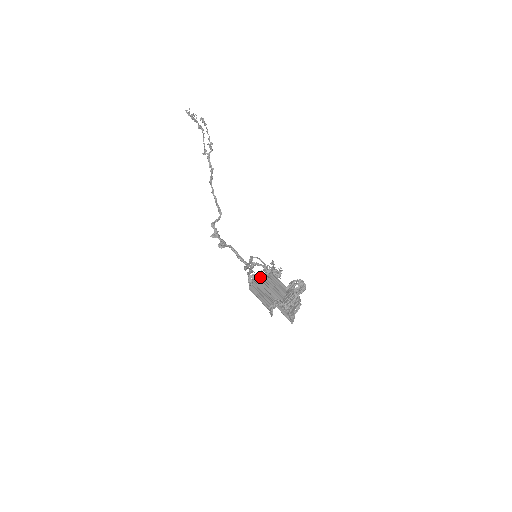
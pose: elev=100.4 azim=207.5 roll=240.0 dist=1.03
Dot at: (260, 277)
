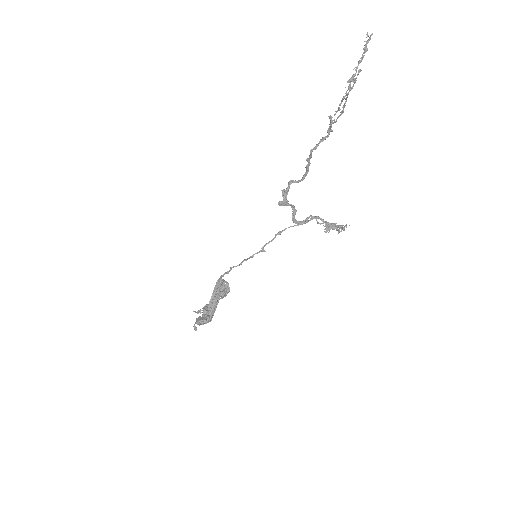
Dot at: (218, 287)
